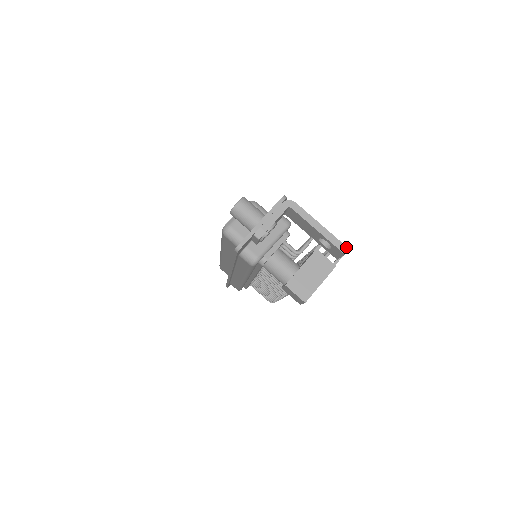
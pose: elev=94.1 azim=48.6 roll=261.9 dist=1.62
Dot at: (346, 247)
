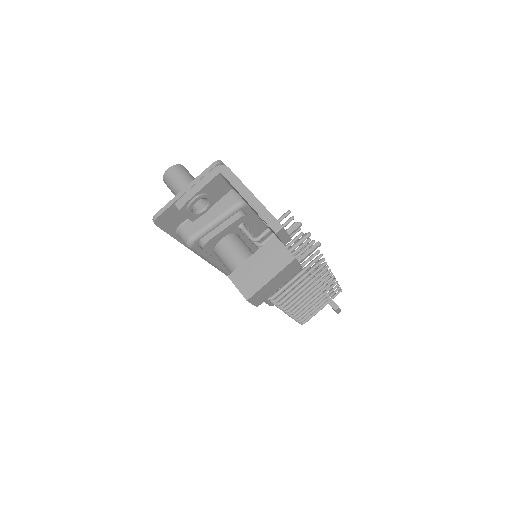
Dot at: (279, 223)
